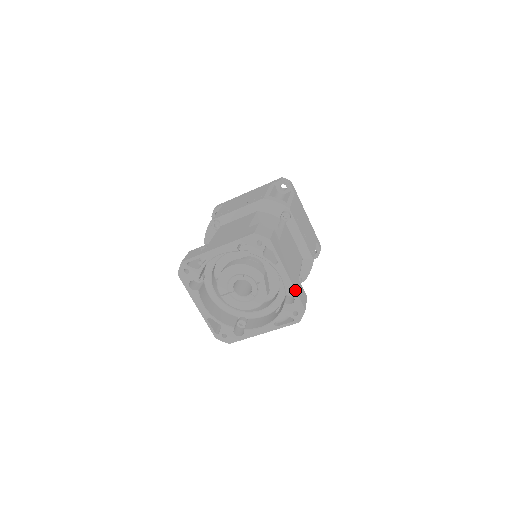
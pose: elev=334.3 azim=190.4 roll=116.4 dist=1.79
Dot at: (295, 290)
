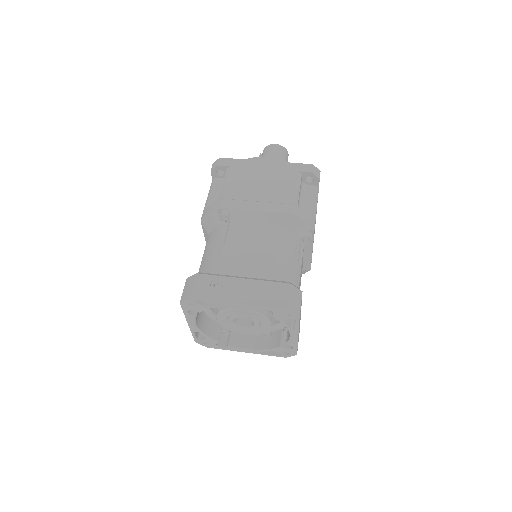
Dot at: (297, 345)
